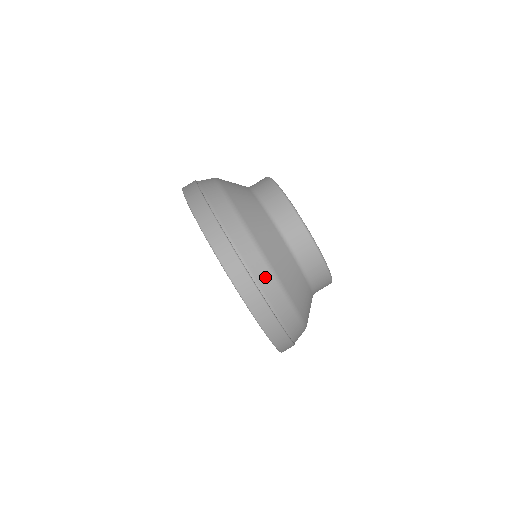
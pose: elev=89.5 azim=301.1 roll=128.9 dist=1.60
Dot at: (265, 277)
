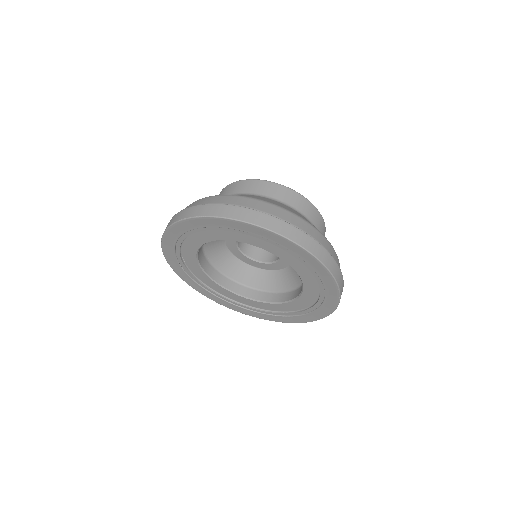
Dot at: (228, 199)
